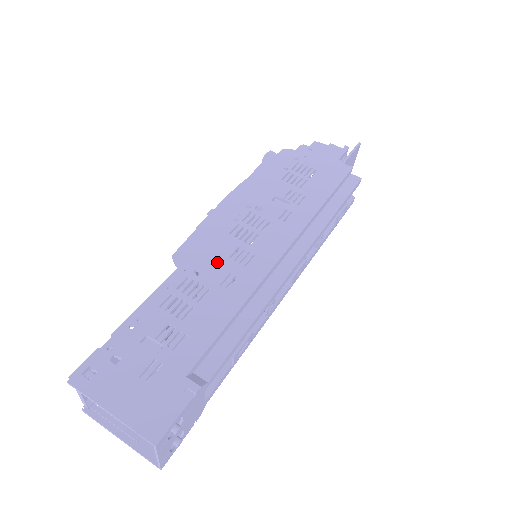
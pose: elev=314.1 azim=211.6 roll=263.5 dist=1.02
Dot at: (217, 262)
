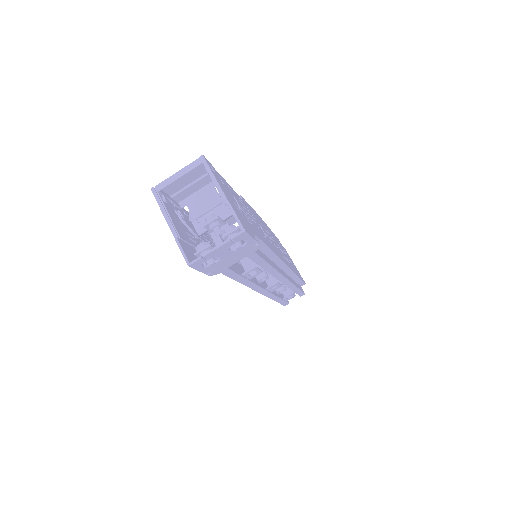
Dot at: occluded
